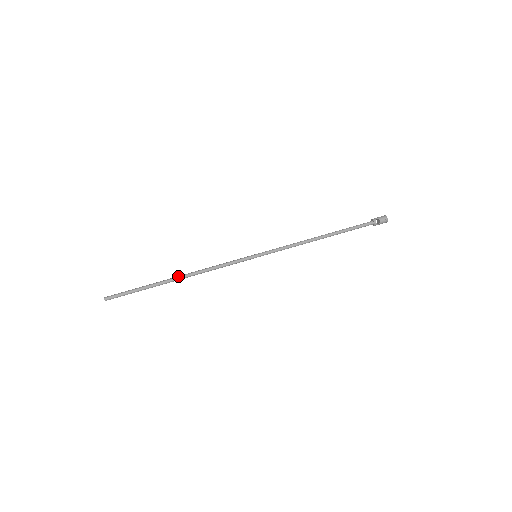
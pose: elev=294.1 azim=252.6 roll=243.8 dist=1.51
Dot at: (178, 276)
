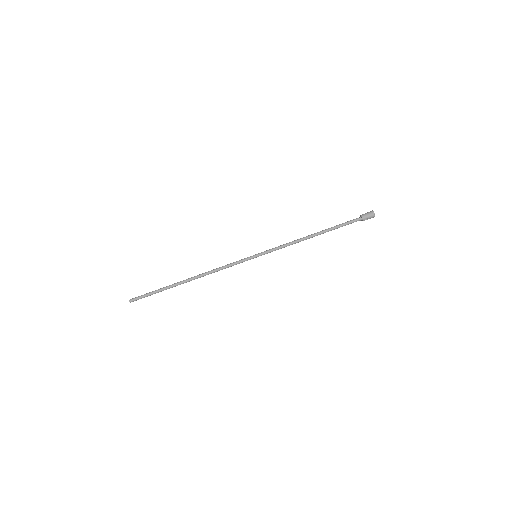
Dot at: (190, 280)
